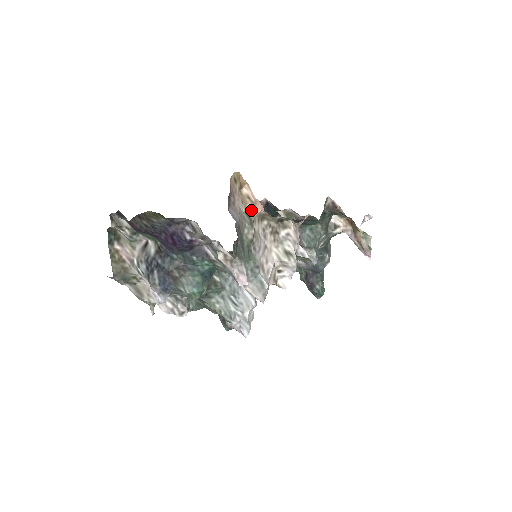
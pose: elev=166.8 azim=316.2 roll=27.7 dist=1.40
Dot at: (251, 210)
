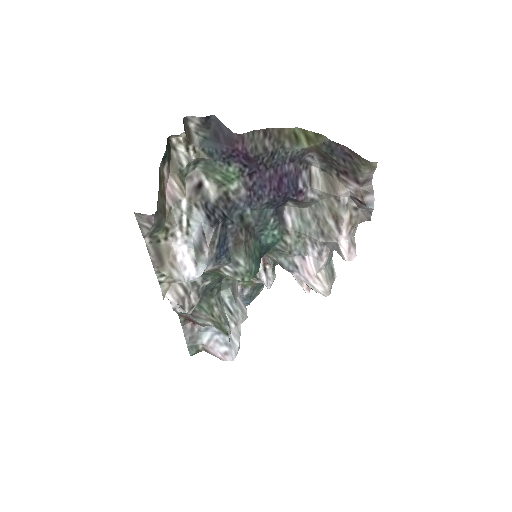
Dot at: occluded
